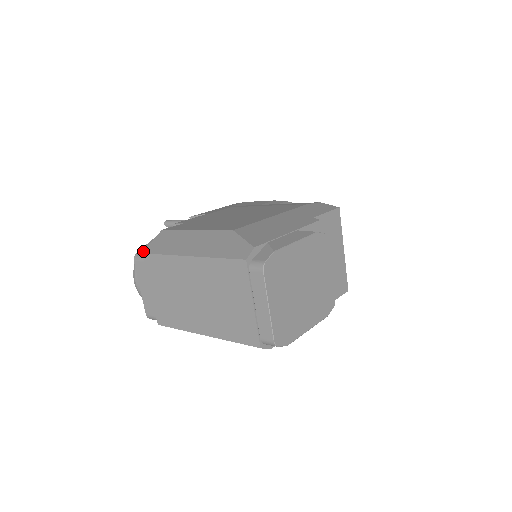
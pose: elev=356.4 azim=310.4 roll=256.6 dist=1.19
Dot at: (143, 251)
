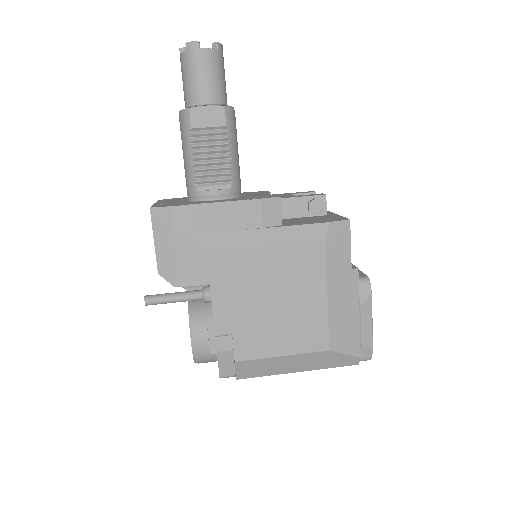
Dot at: (227, 374)
